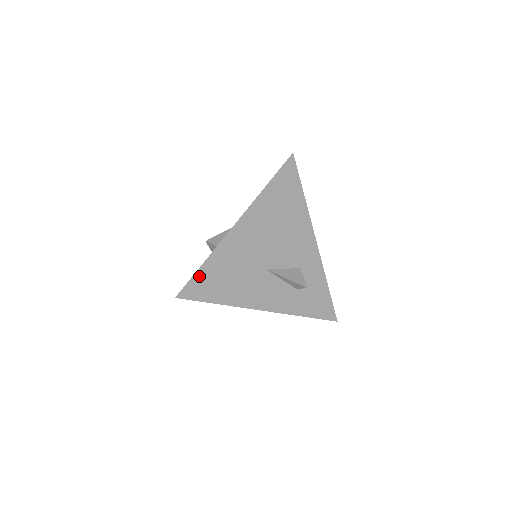
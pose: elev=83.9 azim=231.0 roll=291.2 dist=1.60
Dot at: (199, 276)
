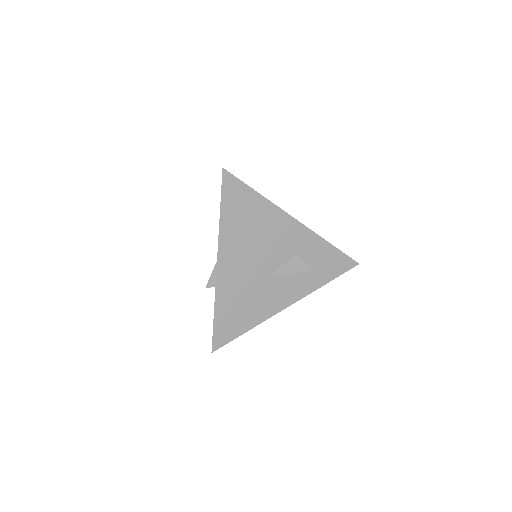
Dot at: (218, 326)
